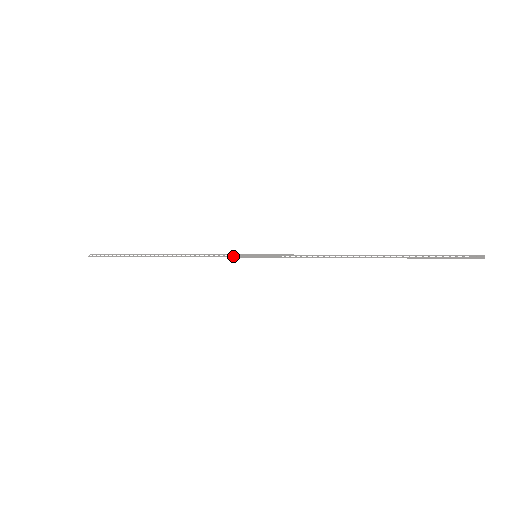
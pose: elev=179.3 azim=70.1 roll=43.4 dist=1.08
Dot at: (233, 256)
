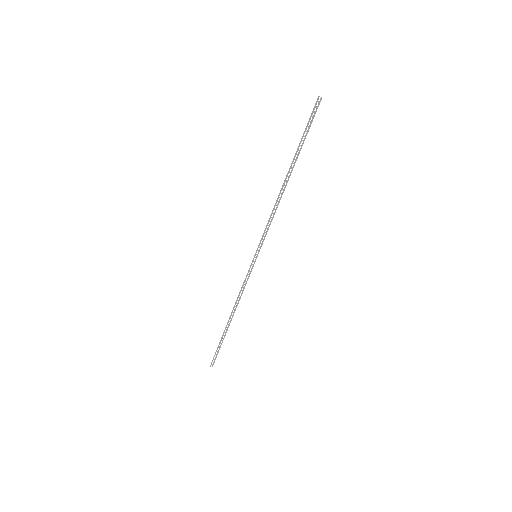
Dot at: (249, 271)
